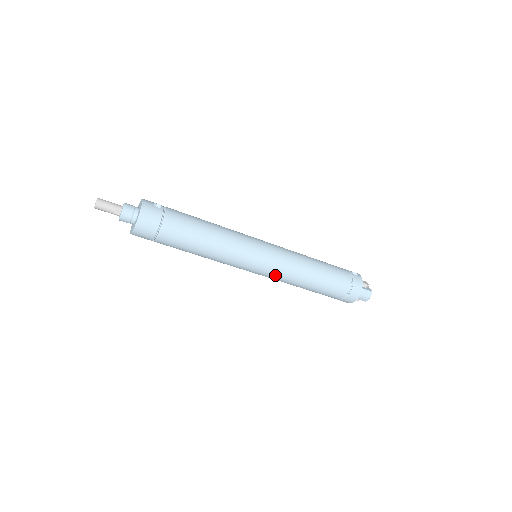
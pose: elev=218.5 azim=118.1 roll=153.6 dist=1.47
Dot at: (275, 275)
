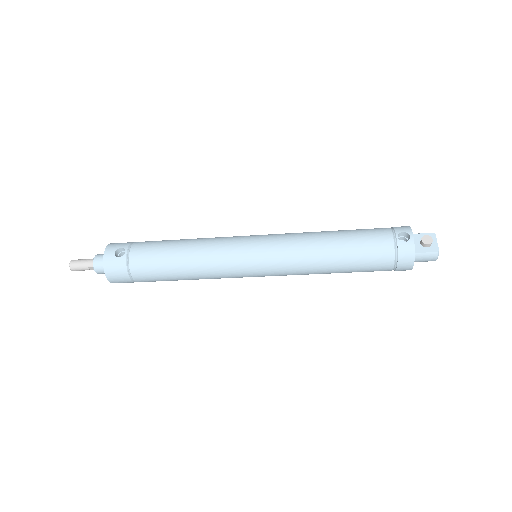
Dot at: (283, 275)
